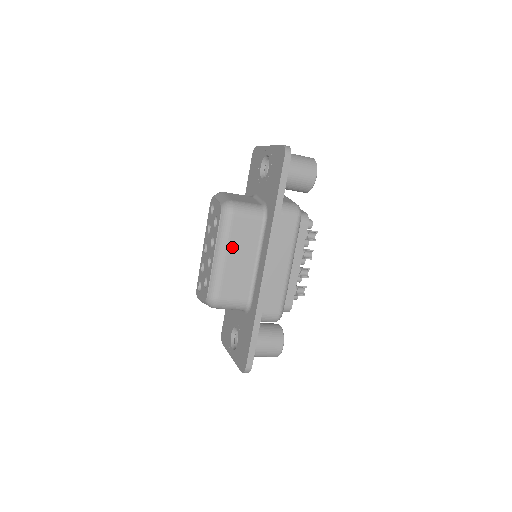
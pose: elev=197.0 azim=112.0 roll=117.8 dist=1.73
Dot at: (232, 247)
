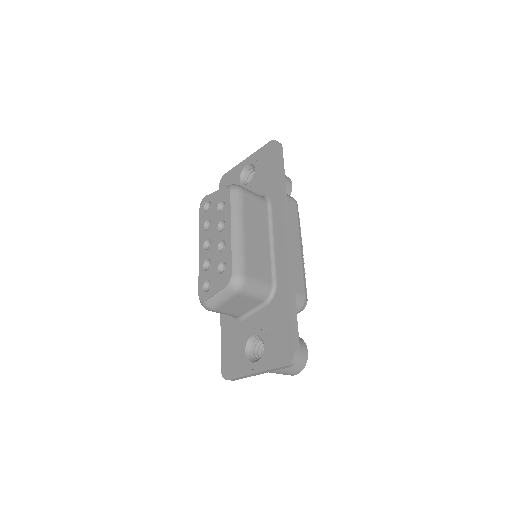
Dot at: (247, 223)
